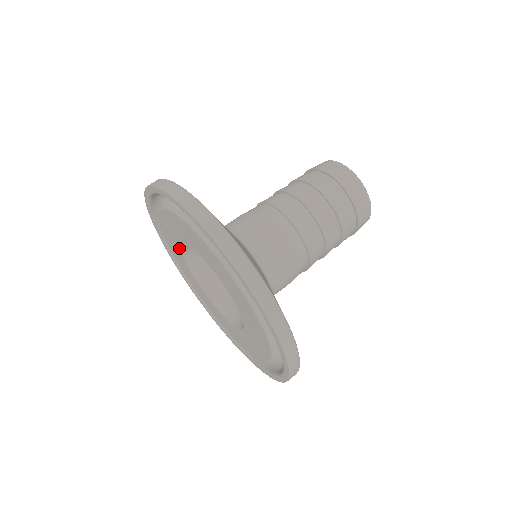
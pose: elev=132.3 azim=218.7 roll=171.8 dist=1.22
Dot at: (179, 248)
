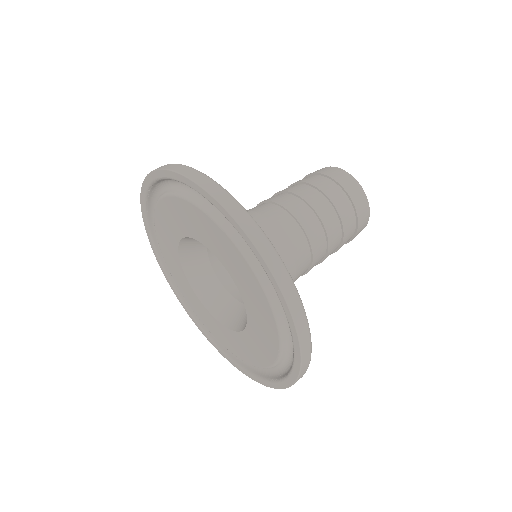
Dot at: (175, 248)
